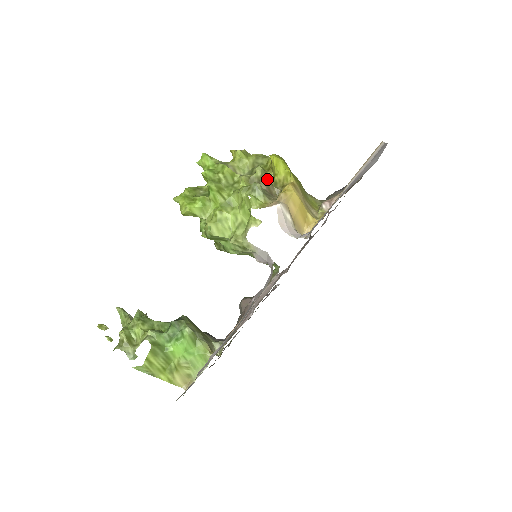
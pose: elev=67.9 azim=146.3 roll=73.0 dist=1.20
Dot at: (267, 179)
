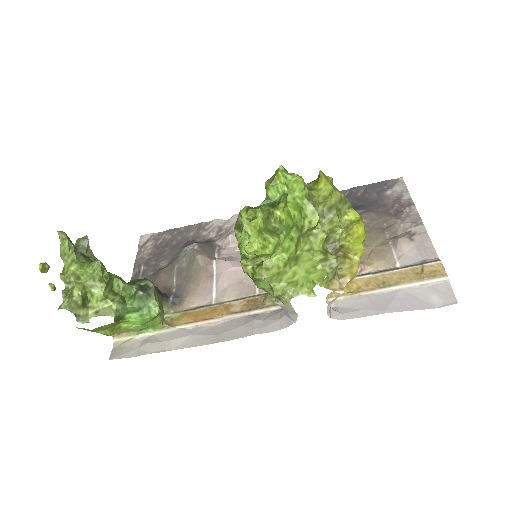
Dot at: occluded
